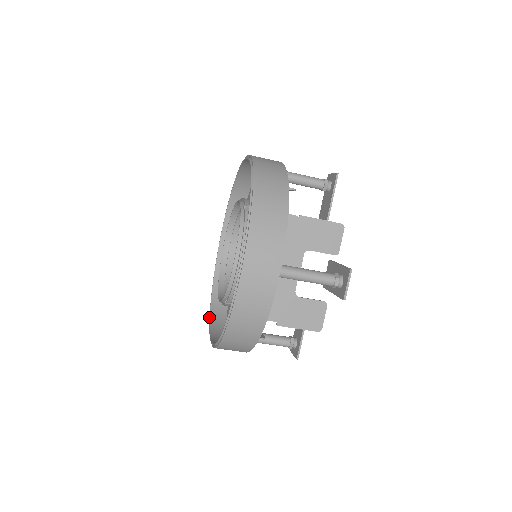
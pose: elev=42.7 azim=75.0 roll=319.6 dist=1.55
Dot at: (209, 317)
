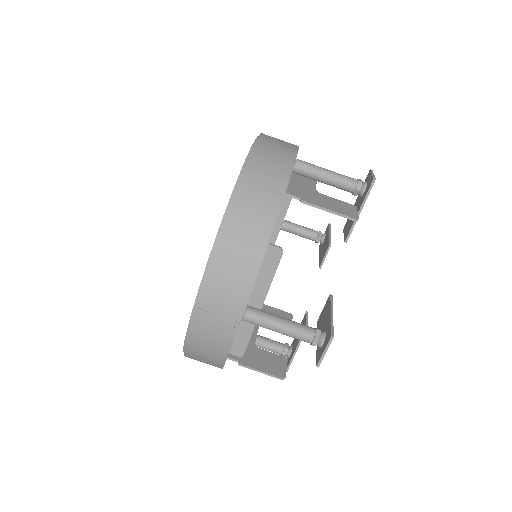
Dot at: occluded
